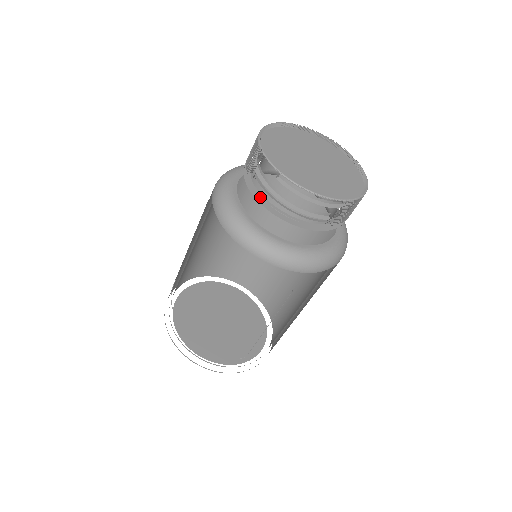
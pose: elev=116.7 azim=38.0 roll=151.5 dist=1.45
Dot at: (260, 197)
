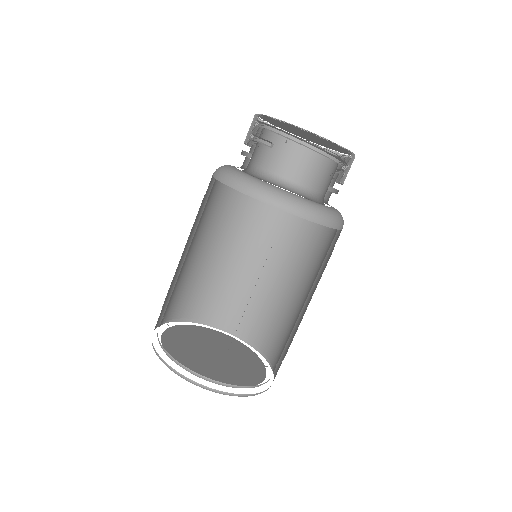
Dot at: occluded
